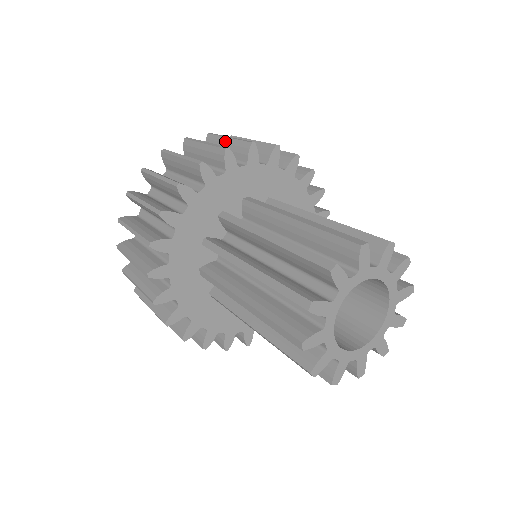
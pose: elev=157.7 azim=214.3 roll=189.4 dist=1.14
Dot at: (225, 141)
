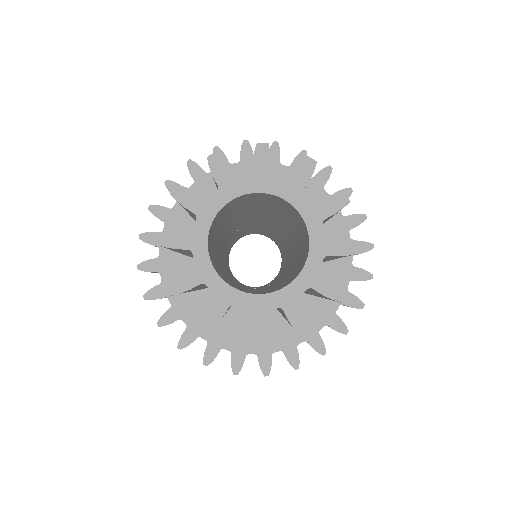
Dot at: occluded
